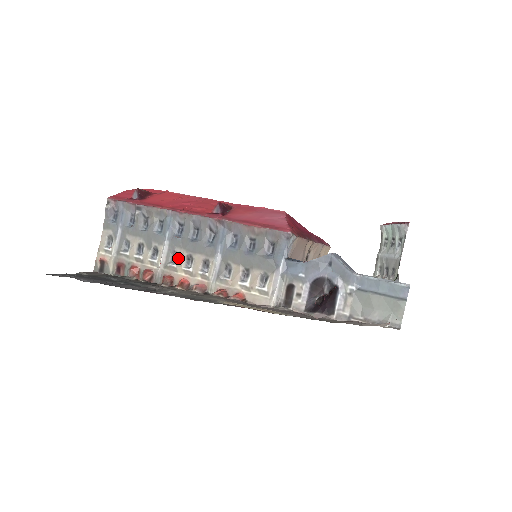
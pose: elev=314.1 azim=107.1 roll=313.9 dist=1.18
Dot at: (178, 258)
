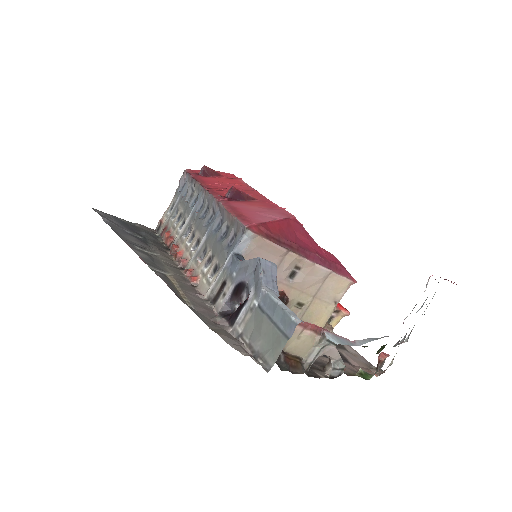
Dot at: (190, 232)
